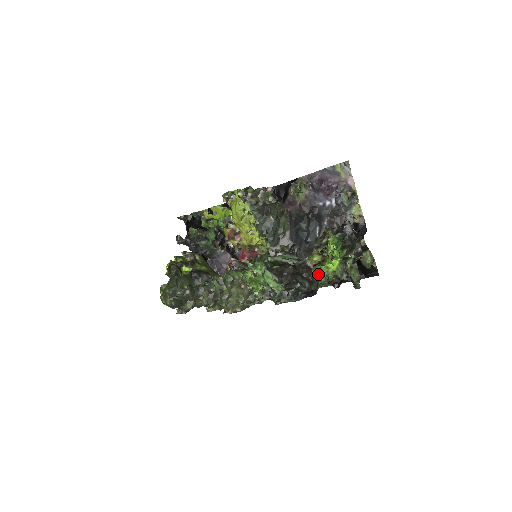
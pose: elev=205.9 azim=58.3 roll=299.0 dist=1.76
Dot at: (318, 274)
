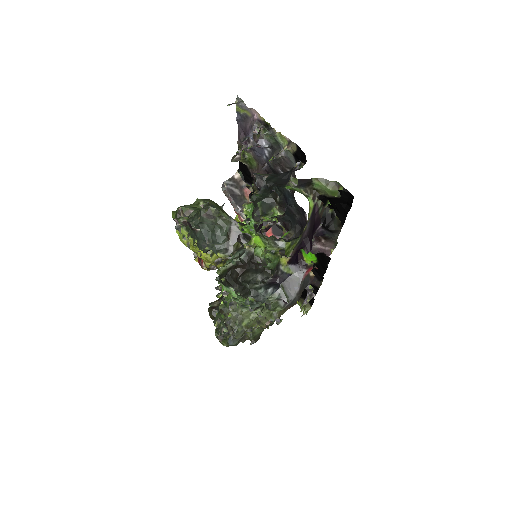
Dot at: (257, 261)
